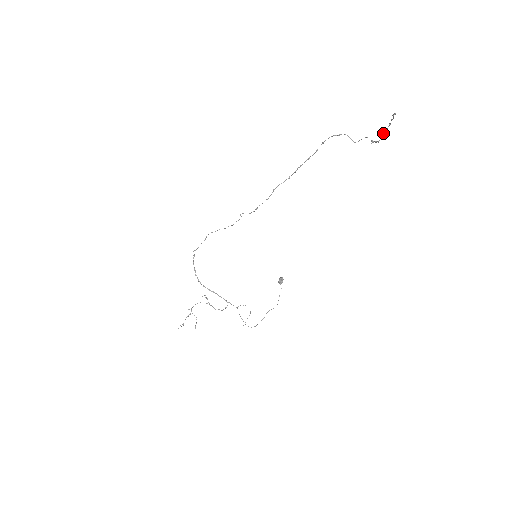
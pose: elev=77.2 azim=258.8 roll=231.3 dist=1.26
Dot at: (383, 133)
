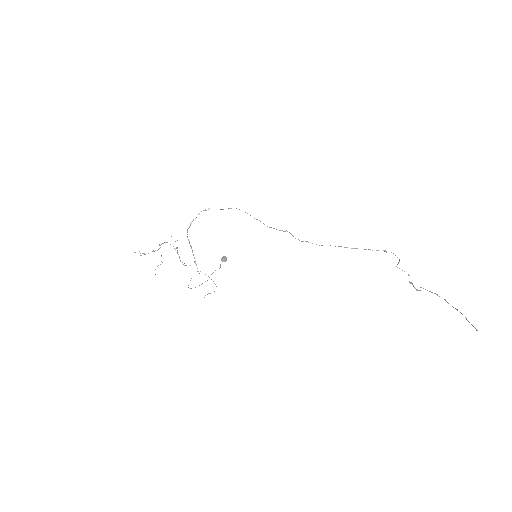
Dot at: (423, 288)
